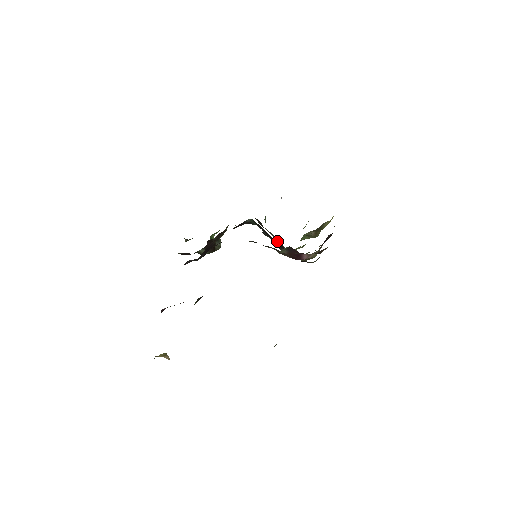
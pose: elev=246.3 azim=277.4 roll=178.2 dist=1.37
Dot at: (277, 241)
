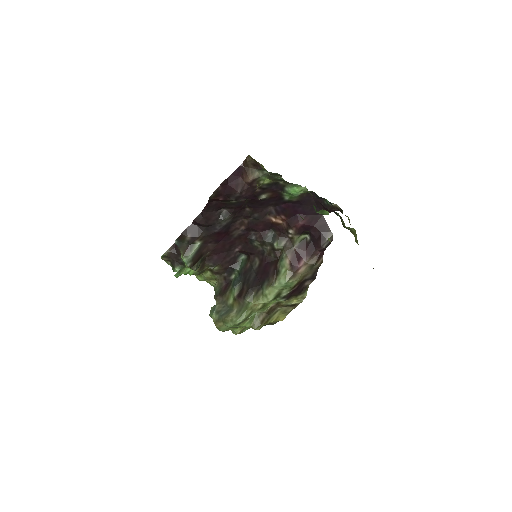
Dot at: (272, 262)
